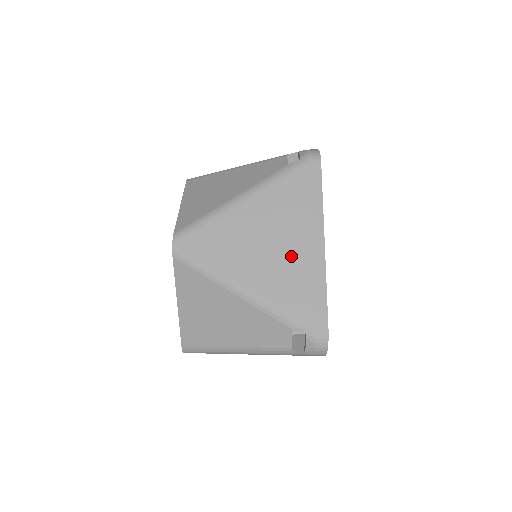
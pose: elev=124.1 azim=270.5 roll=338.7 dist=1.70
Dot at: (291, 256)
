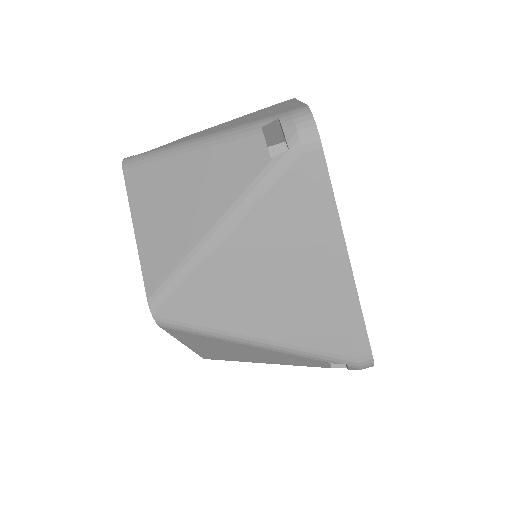
Dot at: (309, 290)
